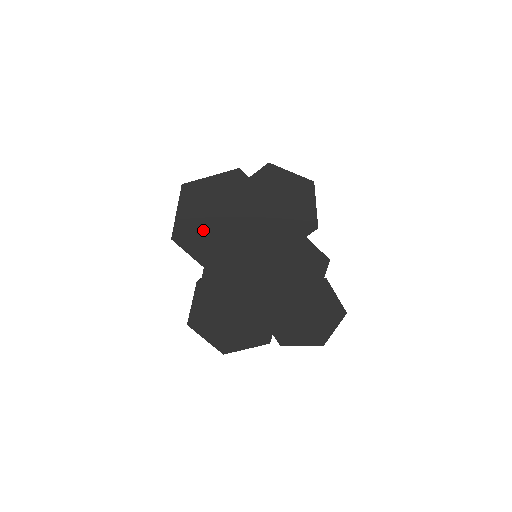
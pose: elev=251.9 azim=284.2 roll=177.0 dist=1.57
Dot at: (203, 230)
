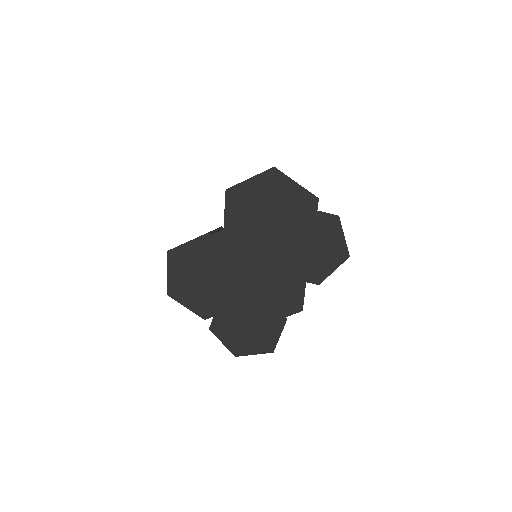
Dot at: (252, 207)
